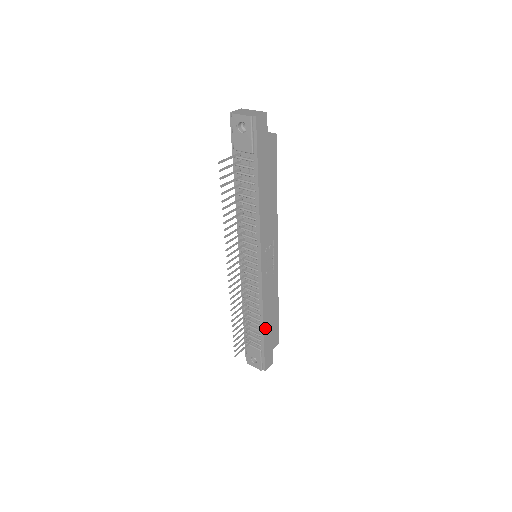
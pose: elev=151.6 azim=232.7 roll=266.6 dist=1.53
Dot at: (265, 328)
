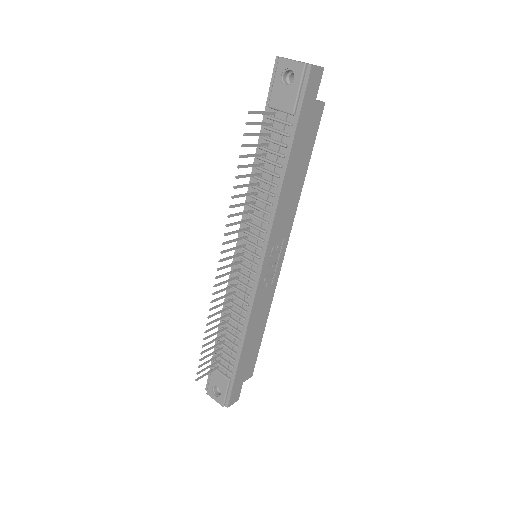
Dot at: (243, 352)
